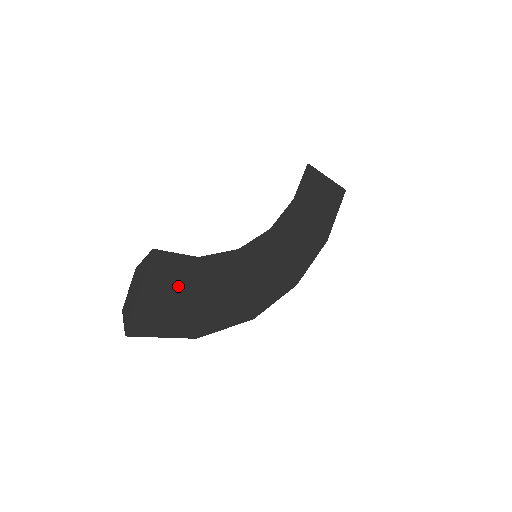
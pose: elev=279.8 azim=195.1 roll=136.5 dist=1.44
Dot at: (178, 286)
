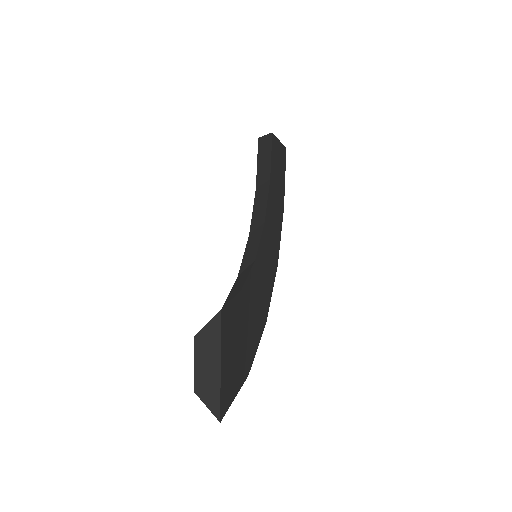
Dot at: (236, 334)
